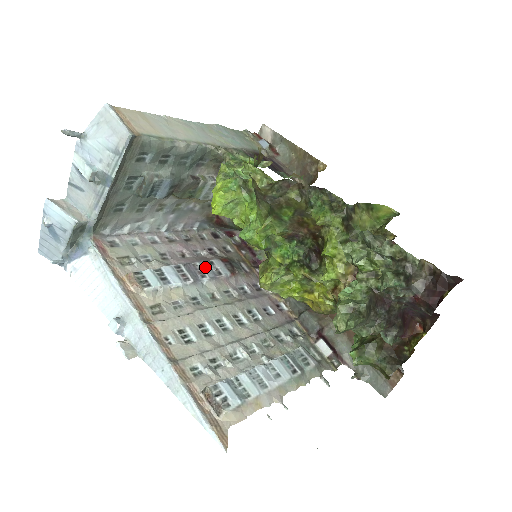
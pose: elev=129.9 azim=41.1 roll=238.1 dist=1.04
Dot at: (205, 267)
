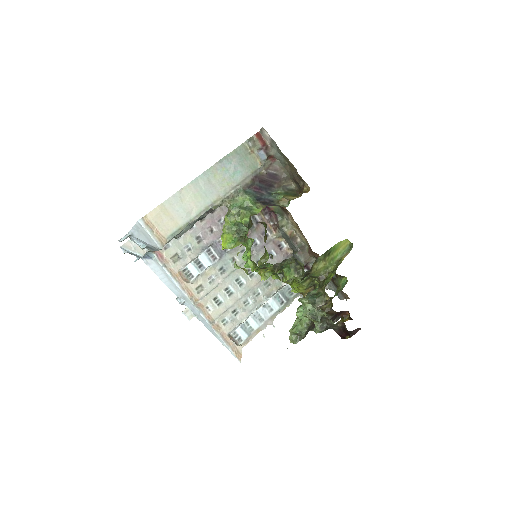
Dot at: occluded
